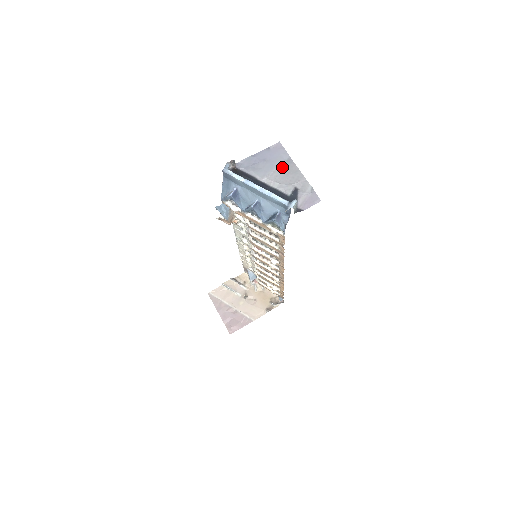
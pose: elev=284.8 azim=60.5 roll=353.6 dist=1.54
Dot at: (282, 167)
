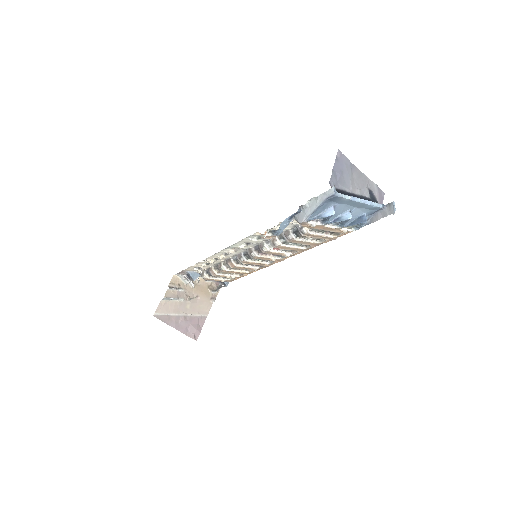
Dot at: (352, 174)
